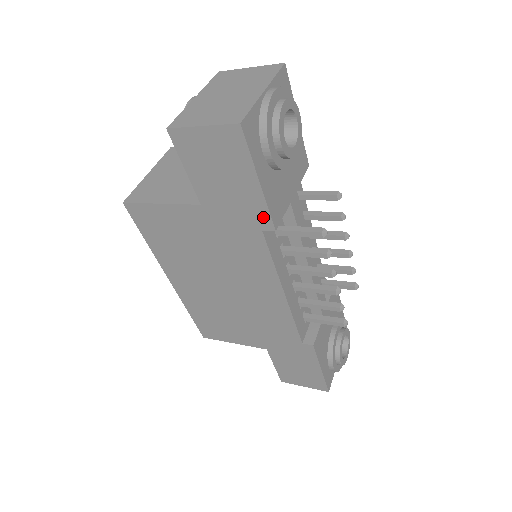
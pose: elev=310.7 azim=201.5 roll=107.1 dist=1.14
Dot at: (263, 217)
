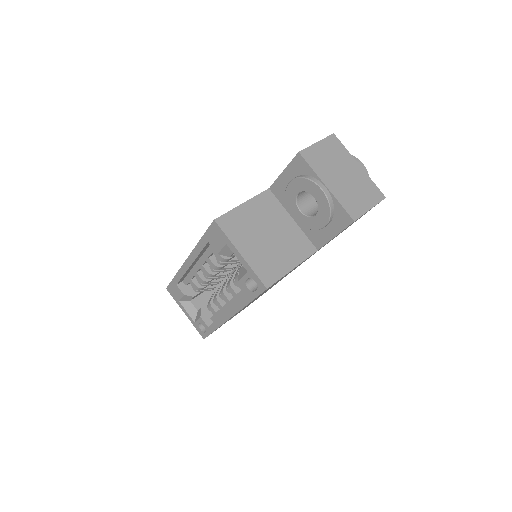
Dot at: occluded
